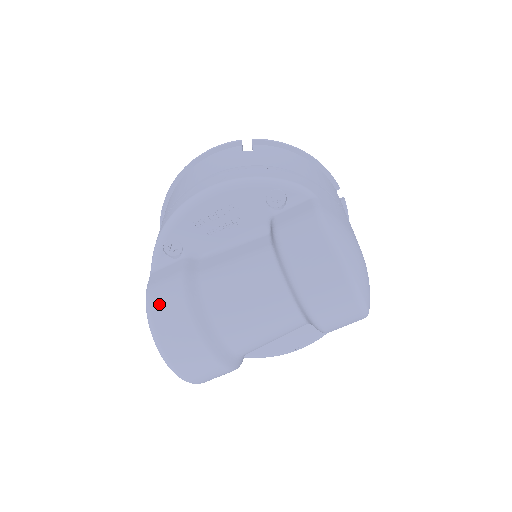
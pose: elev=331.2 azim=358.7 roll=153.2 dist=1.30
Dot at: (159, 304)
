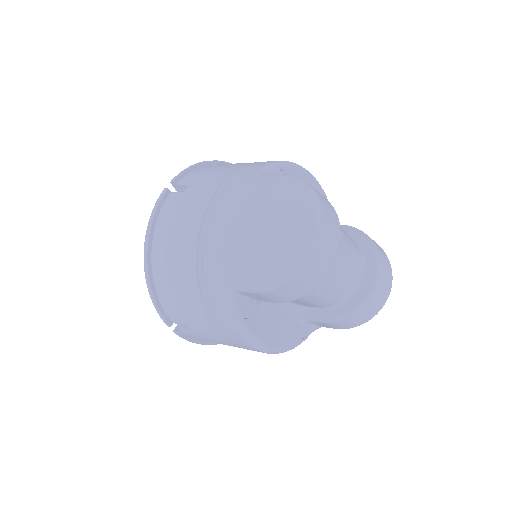
Dot at: occluded
